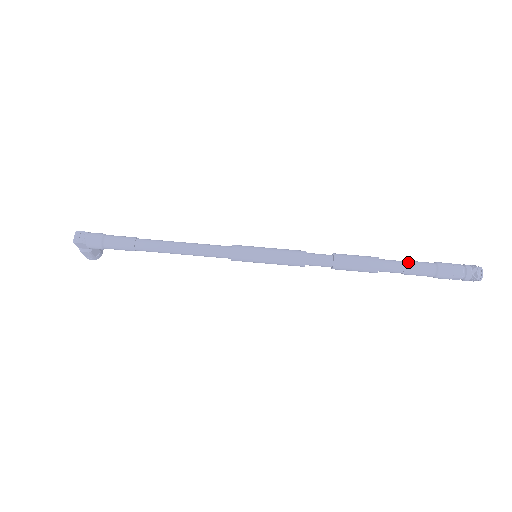
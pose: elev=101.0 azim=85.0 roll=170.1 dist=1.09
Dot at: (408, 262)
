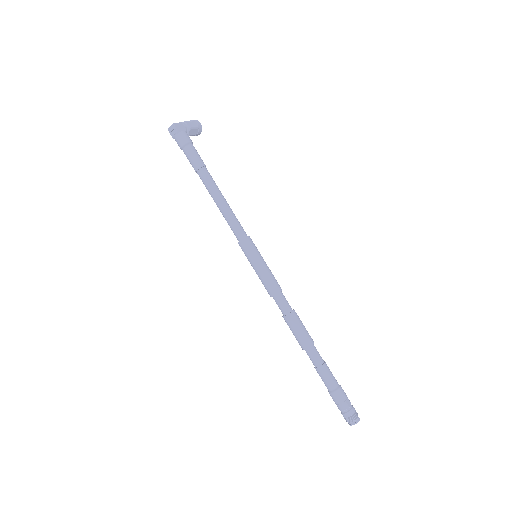
Dot at: (321, 369)
